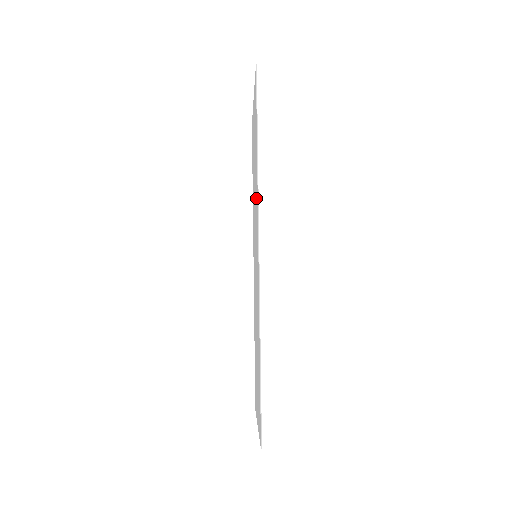
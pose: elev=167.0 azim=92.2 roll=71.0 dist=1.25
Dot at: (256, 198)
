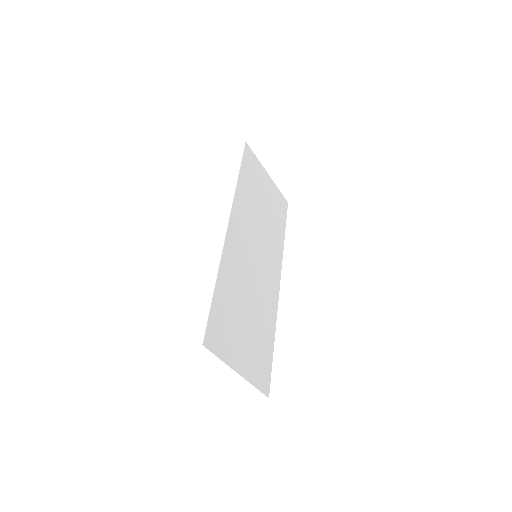
Dot at: (244, 209)
